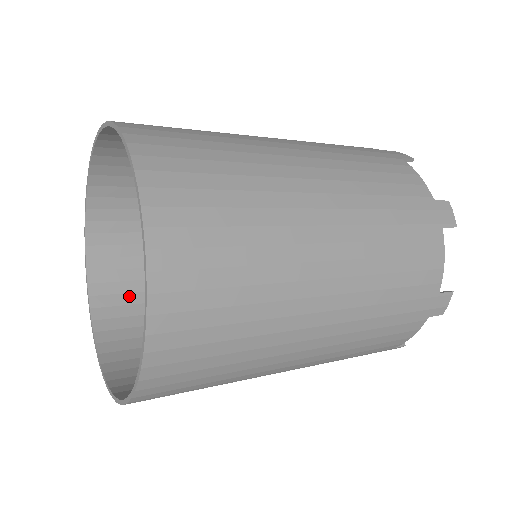
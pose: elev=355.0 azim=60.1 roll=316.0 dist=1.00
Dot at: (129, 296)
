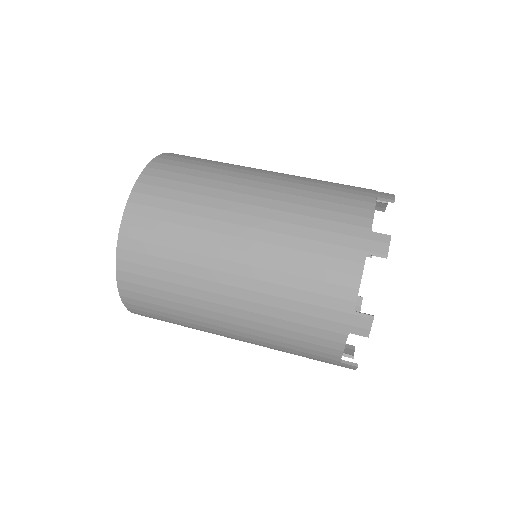
Dot at: occluded
